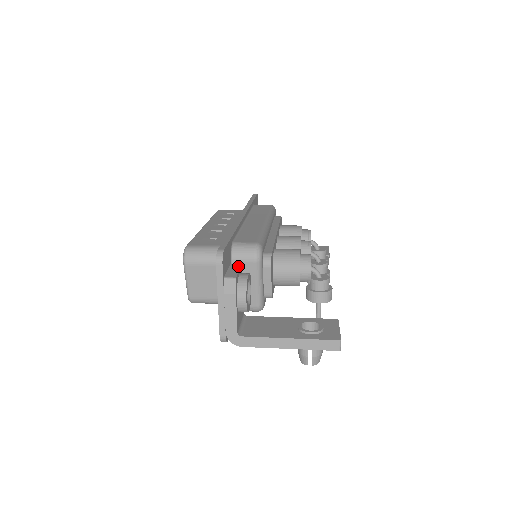
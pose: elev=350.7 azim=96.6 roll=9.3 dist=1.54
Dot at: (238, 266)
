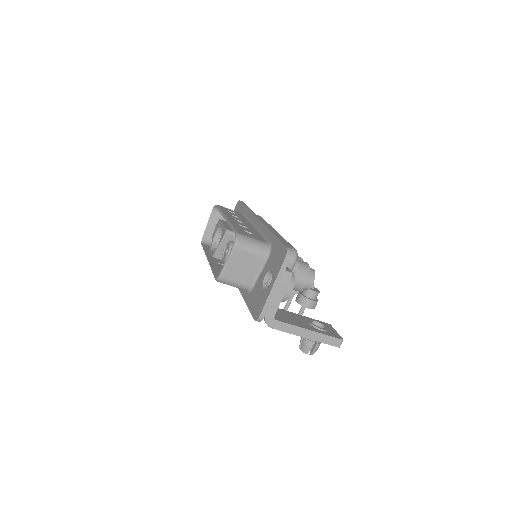
Dot at: occluded
